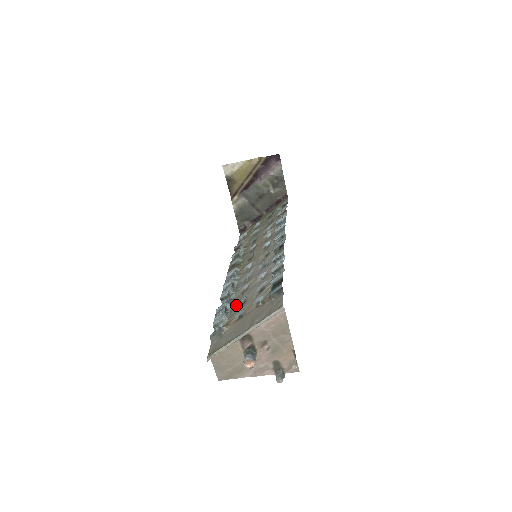
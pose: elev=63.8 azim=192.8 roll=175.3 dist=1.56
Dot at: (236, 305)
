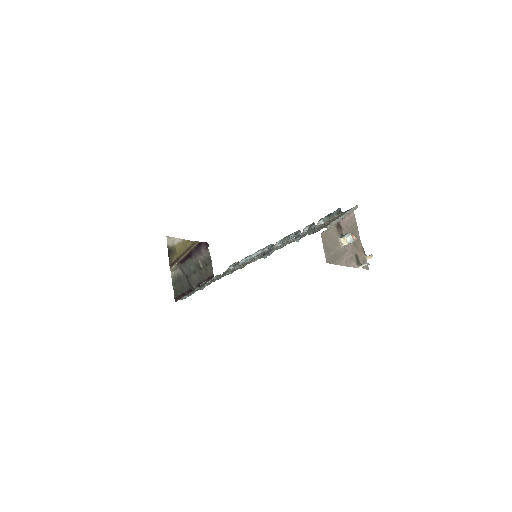
Dot at: (293, 241)
